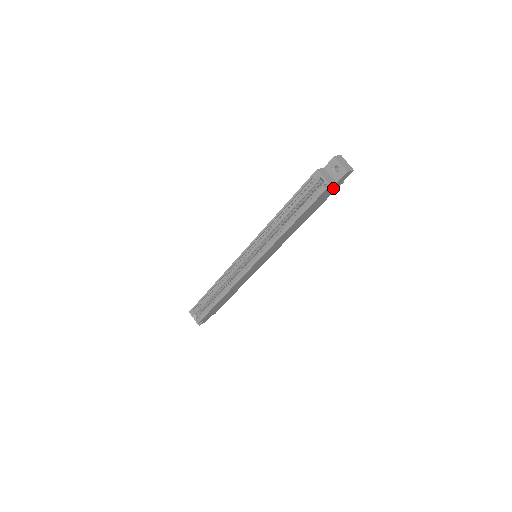
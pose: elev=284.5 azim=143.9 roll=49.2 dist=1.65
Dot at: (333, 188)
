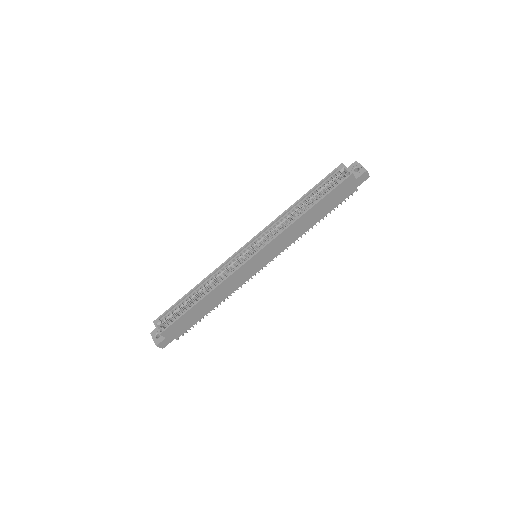
Dot at: (350, 187)
